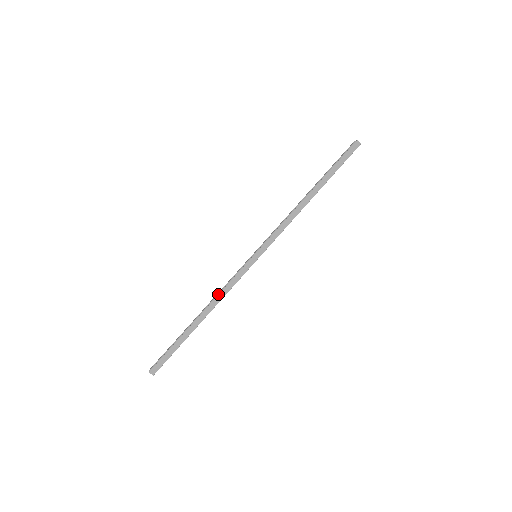
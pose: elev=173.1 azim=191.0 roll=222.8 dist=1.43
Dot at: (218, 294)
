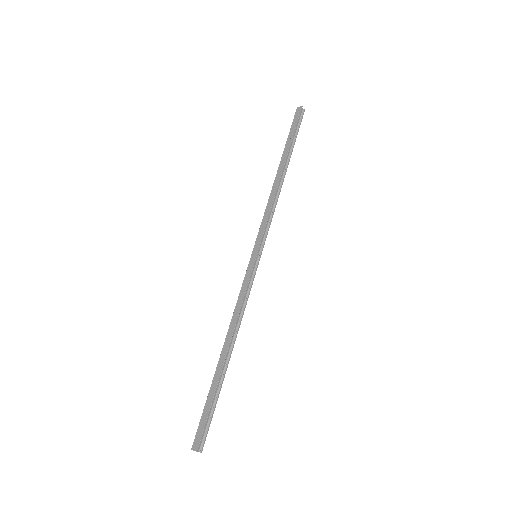
Dot at: occluded
